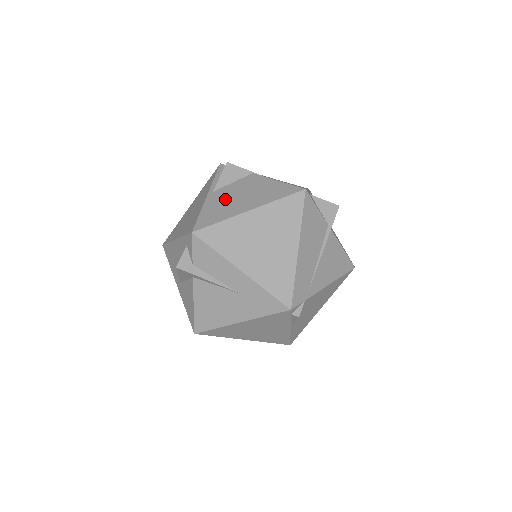
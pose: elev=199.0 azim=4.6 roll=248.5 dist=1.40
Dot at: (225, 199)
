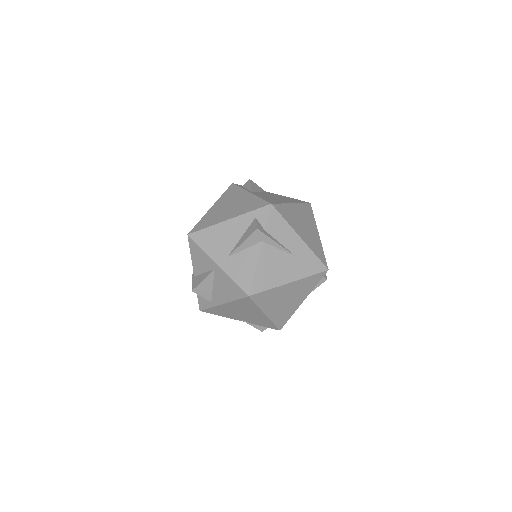
Dot at: (267, 196)
